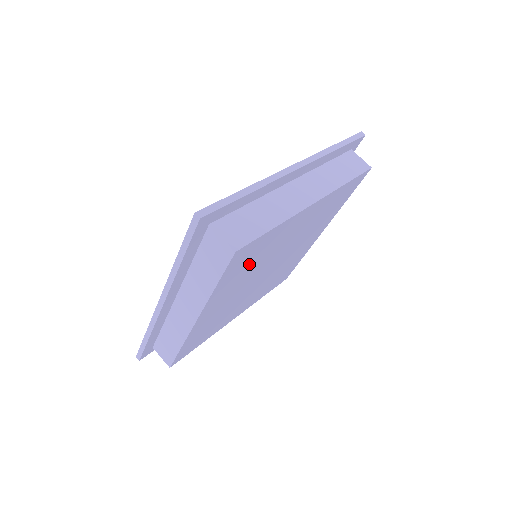
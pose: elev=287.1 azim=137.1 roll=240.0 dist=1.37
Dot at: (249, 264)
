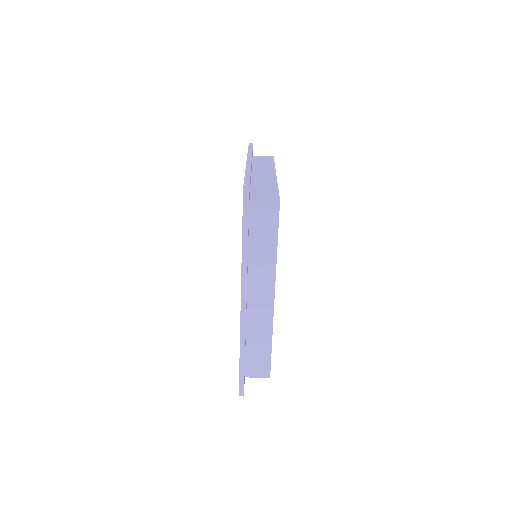
Dot at: occluded
